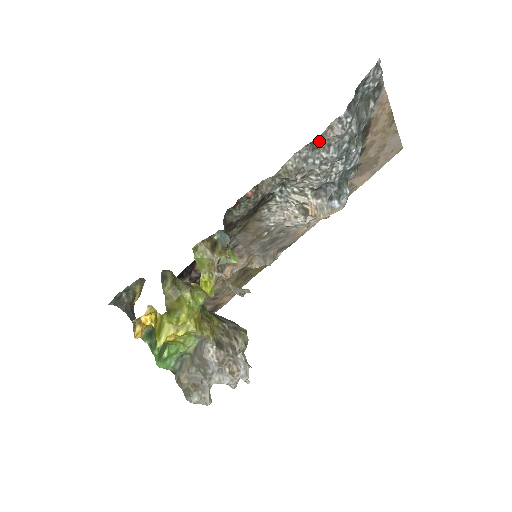
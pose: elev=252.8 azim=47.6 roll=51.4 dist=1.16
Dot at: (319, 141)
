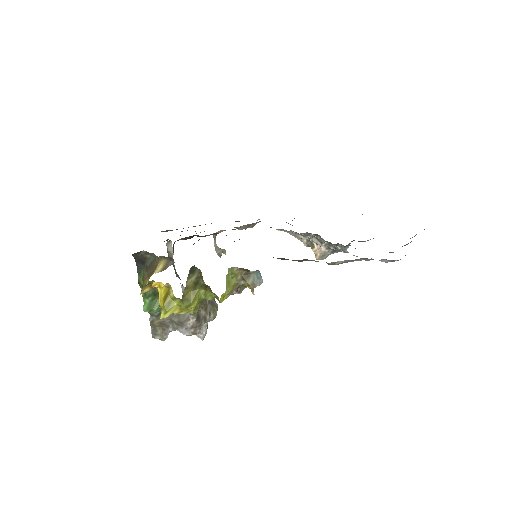
Dot at: occluded
